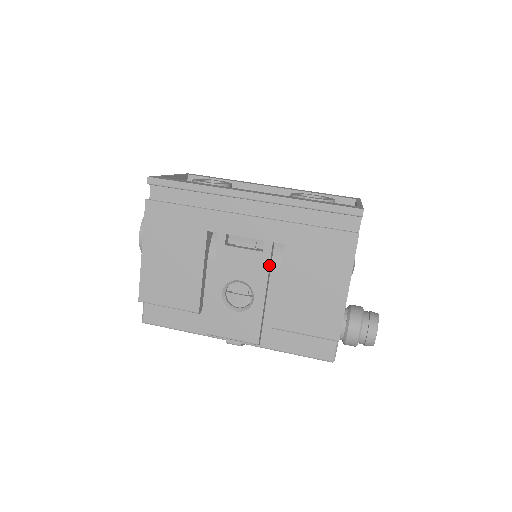
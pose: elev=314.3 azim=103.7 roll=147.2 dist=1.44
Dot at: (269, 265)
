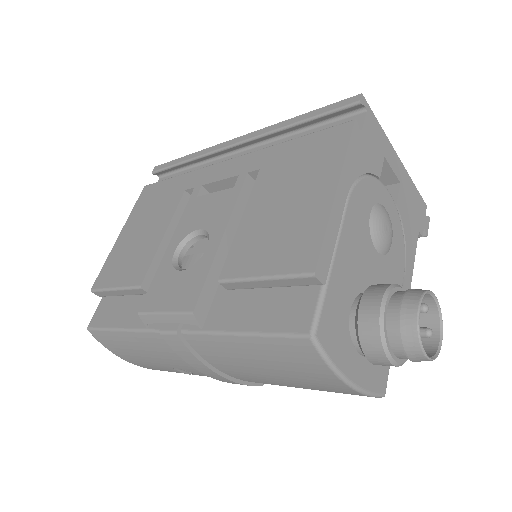
Dot at: (237, 199)
